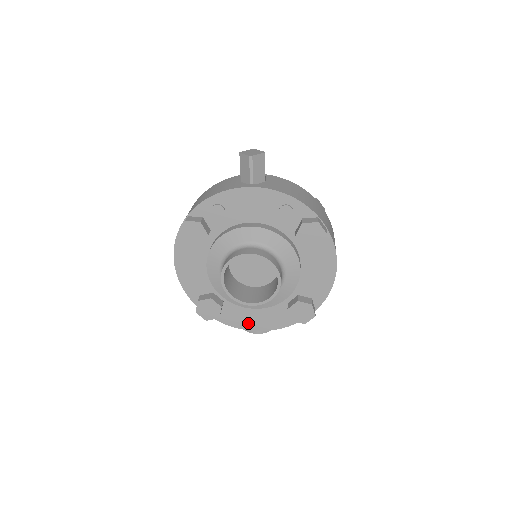
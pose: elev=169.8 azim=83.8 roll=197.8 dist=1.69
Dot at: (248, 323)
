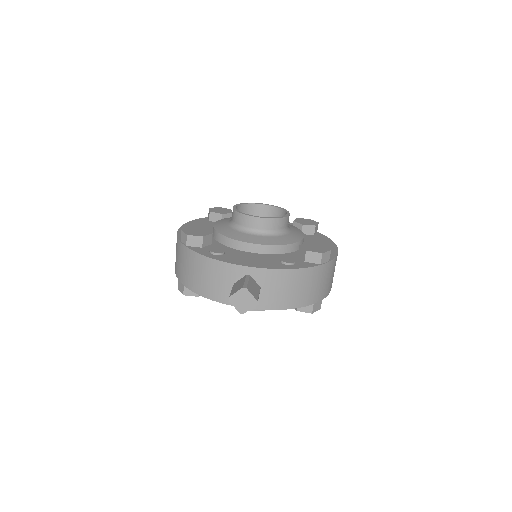
Dot at: occluded
